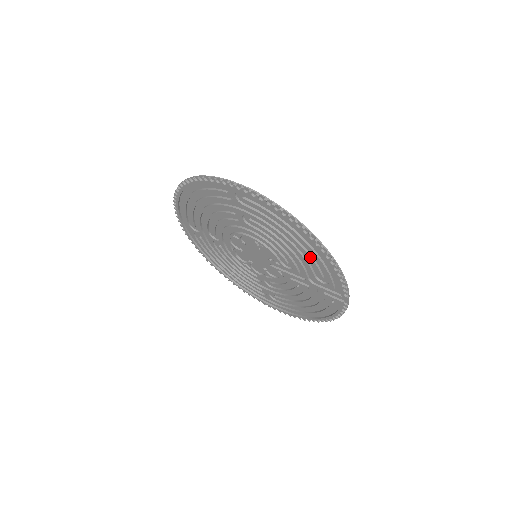
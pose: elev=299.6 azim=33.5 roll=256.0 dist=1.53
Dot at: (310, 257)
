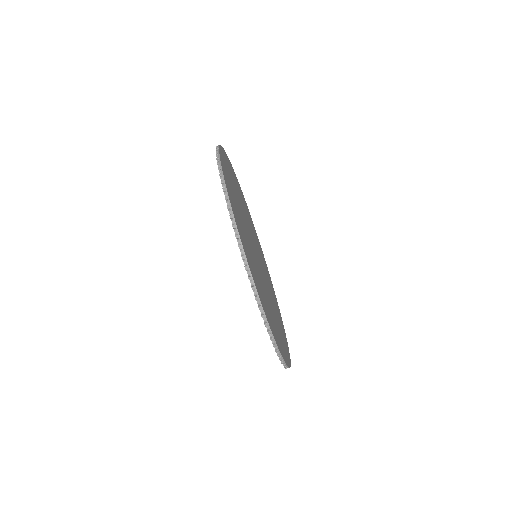
Dot at: occluded
